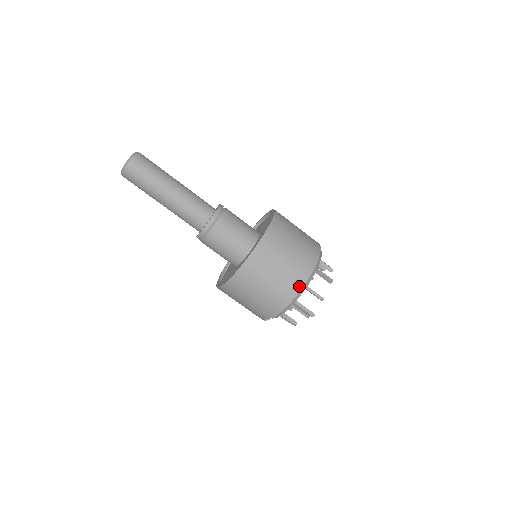
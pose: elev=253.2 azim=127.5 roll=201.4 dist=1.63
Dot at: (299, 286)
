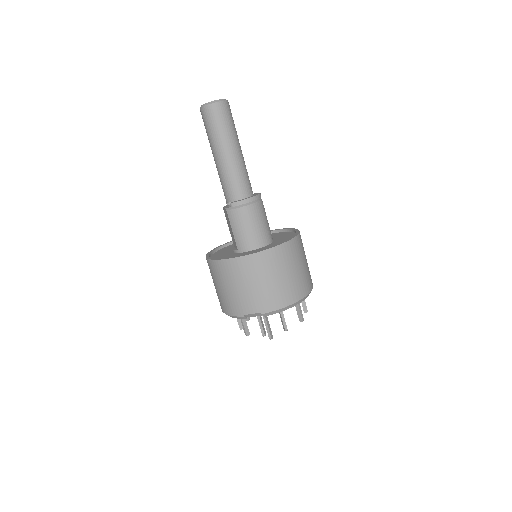
Dot at: (304, 294)
